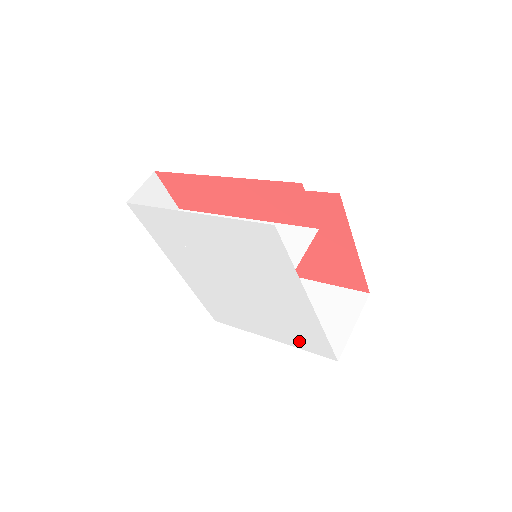
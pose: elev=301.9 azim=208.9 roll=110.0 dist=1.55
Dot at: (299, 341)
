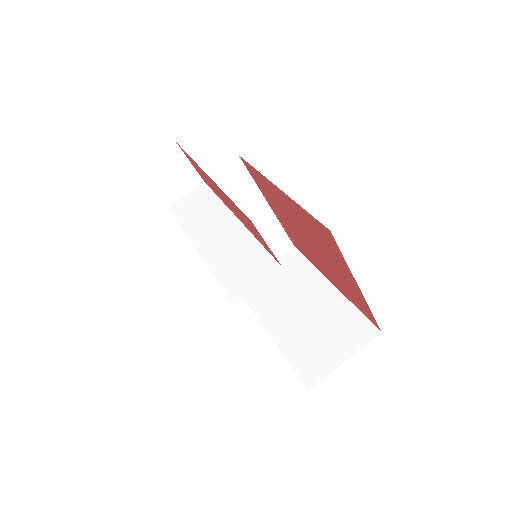
Dot at: occluded
